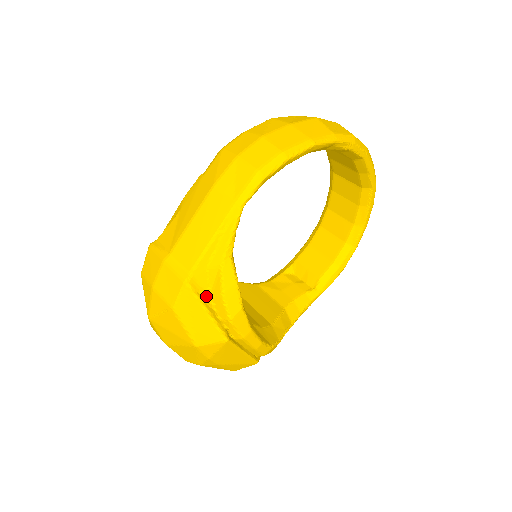
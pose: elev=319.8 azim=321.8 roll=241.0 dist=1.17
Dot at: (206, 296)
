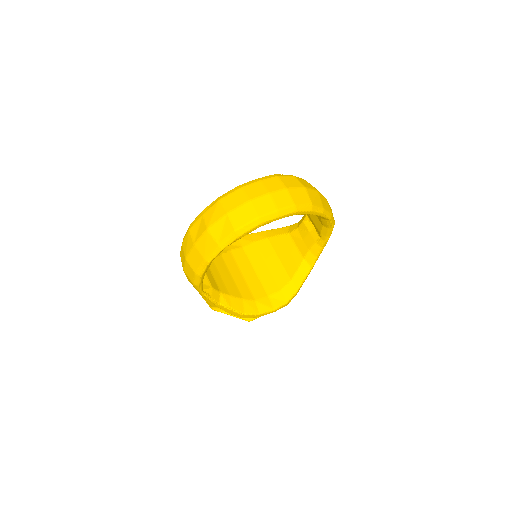
Dot at: occluded
